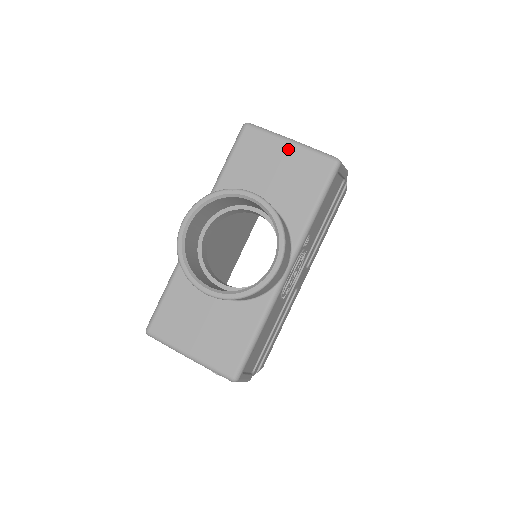
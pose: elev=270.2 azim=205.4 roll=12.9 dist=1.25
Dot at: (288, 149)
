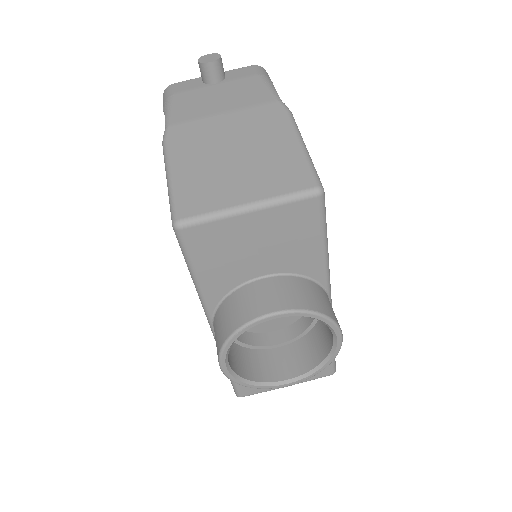
Dot at: (253, 220)
